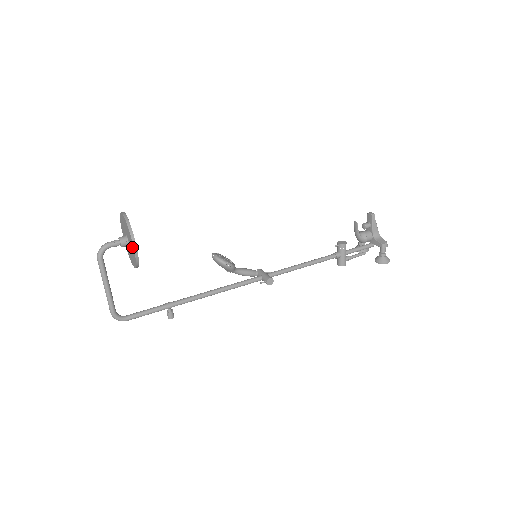
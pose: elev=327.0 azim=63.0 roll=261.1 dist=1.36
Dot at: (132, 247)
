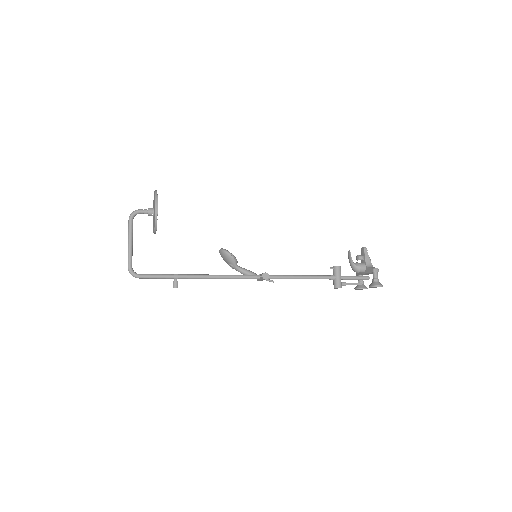
Dot at: (155, 207)
